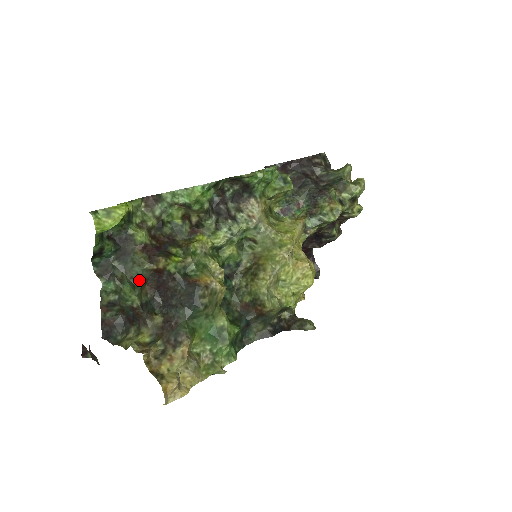
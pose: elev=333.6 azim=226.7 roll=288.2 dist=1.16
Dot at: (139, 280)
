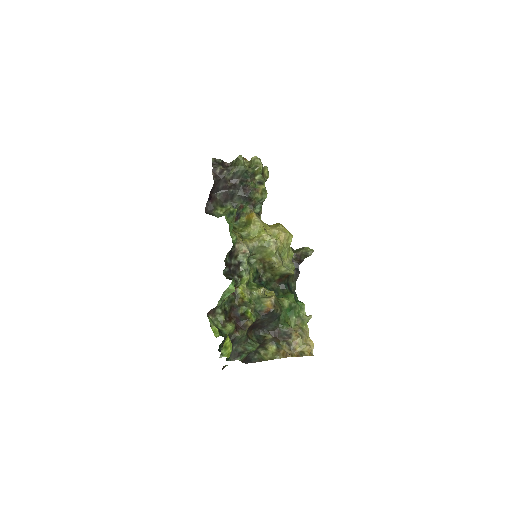
Dot at: (247, 339)
